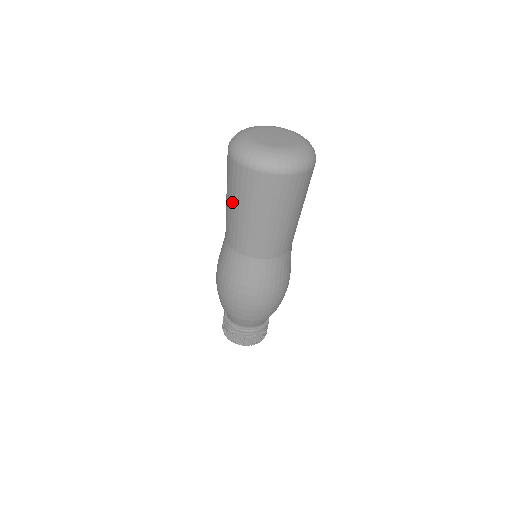
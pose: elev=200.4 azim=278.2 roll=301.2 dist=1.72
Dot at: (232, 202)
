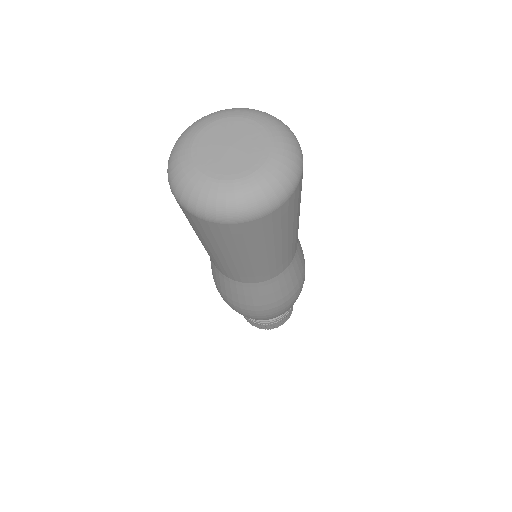
Dot at: occluded
